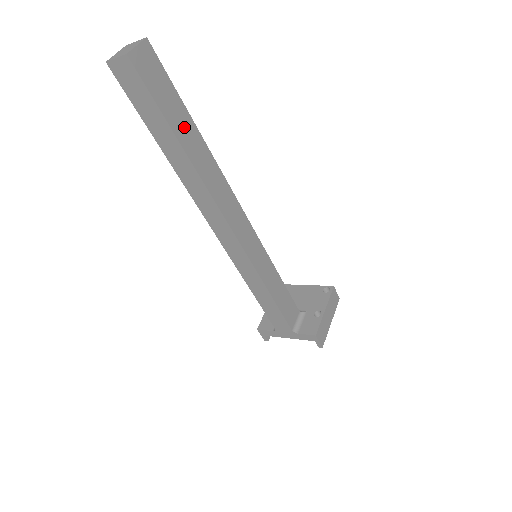
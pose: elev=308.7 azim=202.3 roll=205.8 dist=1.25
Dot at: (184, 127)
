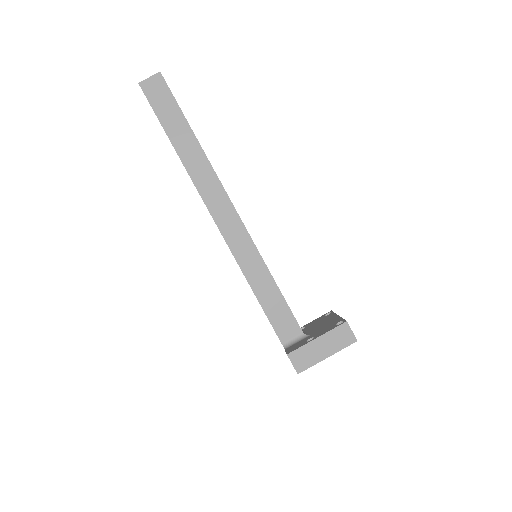
Dot at: (180, 132)
